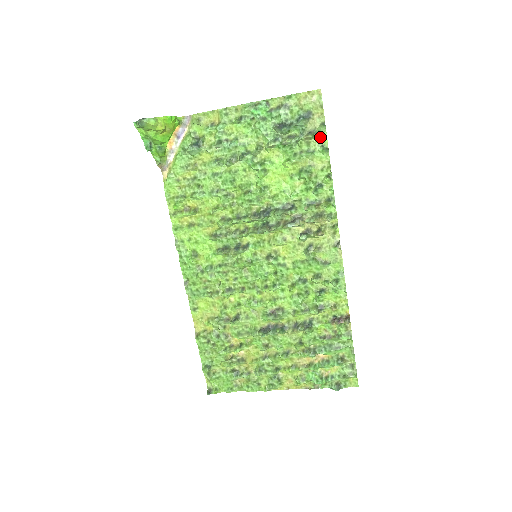
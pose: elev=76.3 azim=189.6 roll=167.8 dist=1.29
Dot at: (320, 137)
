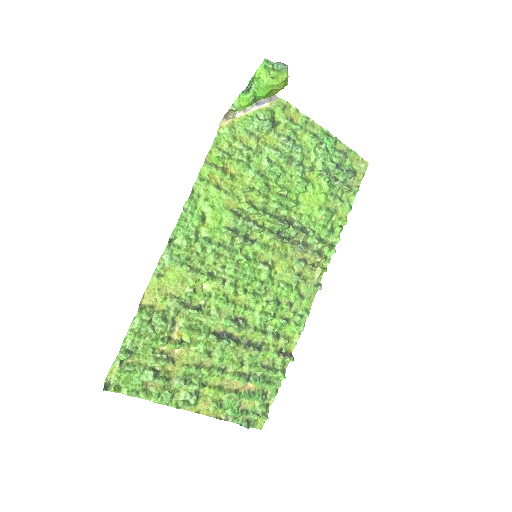
Dot at: (352, 195)
